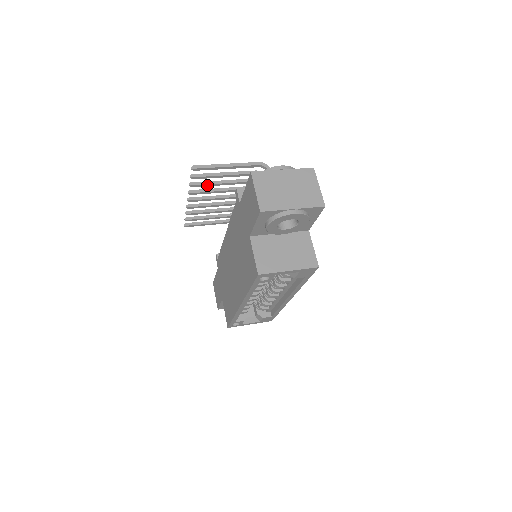
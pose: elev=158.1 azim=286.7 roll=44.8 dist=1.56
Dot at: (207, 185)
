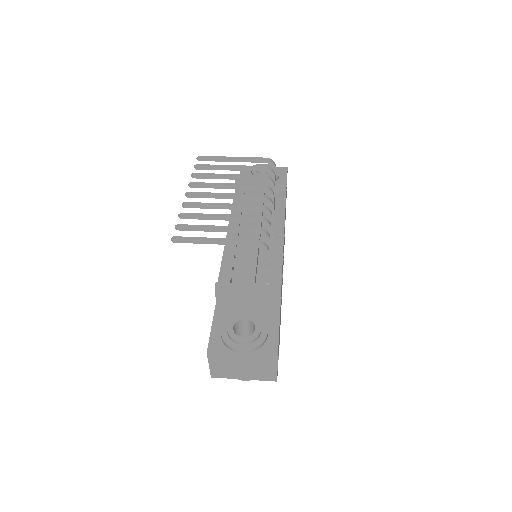
Dot at: (200, 218)
